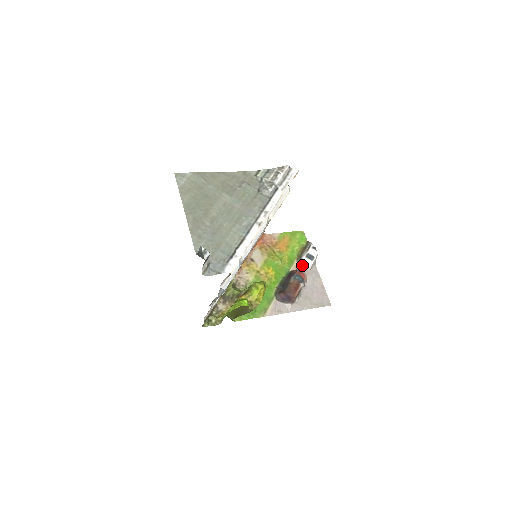
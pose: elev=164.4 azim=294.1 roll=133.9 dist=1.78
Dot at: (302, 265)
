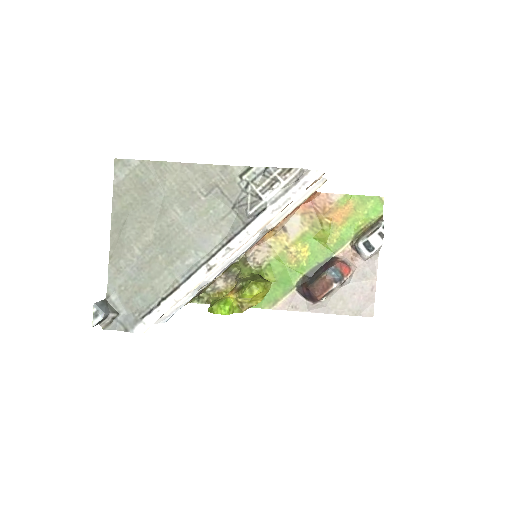
Dot at: (356, 251)
